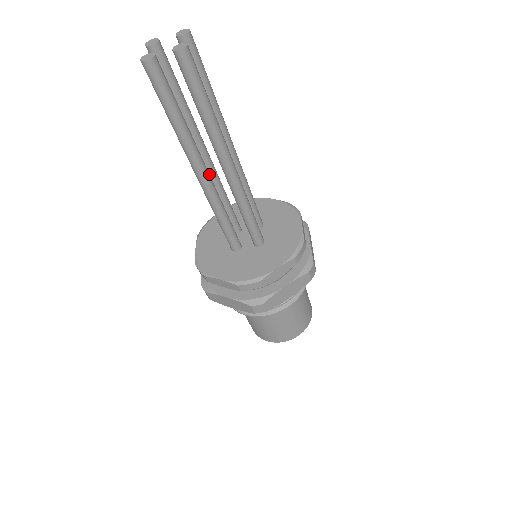
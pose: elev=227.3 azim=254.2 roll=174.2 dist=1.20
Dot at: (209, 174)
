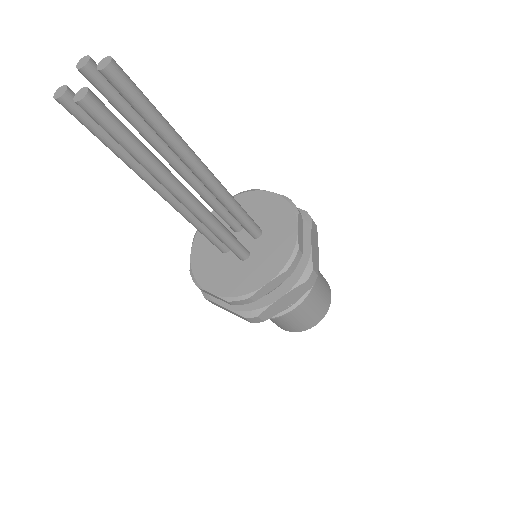
Dot at: (189, 193)
